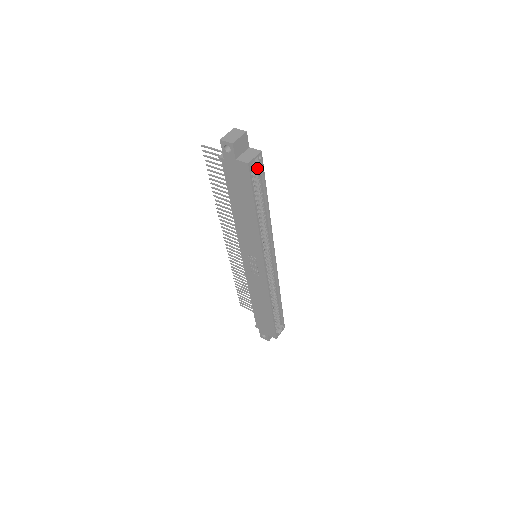
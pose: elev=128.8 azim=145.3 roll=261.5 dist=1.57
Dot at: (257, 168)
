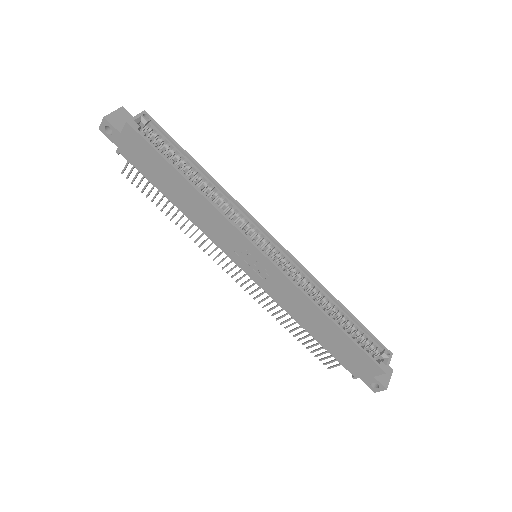
Dot at: (156, 133)
